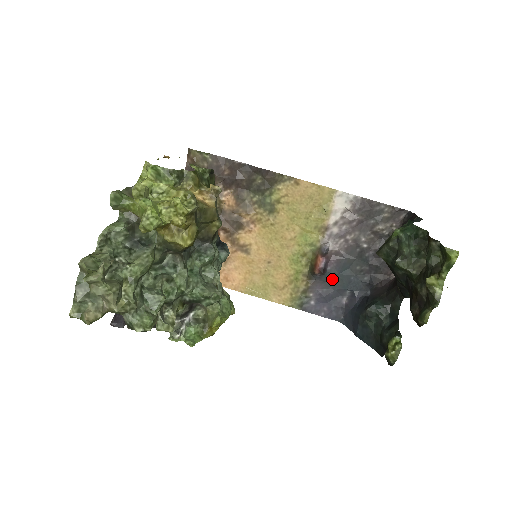
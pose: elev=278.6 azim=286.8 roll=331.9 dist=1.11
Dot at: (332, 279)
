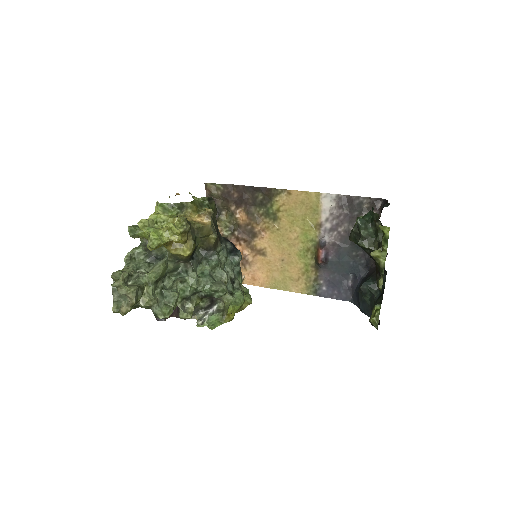
Dot at: (335, 266)
